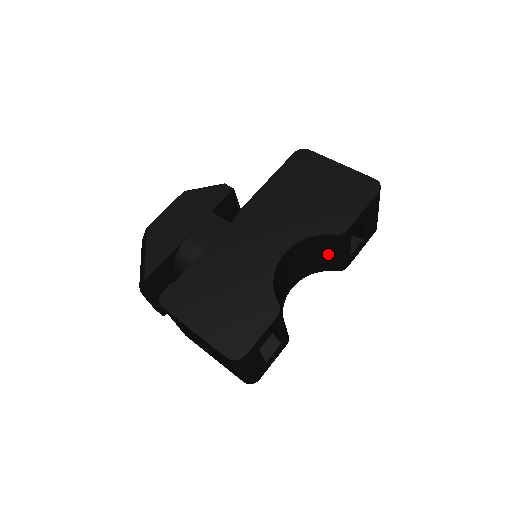
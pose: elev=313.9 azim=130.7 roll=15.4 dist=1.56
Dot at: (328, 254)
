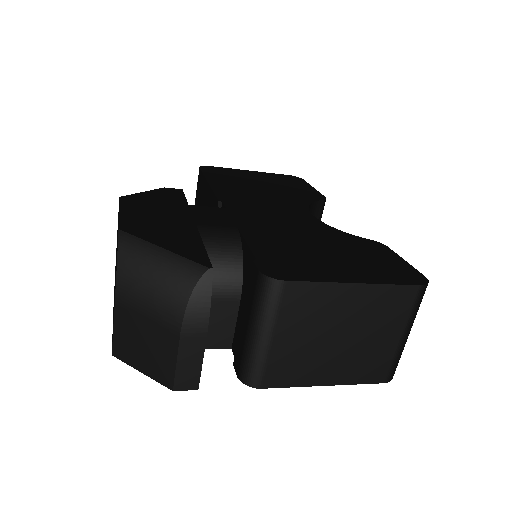
Dot at: occluded
